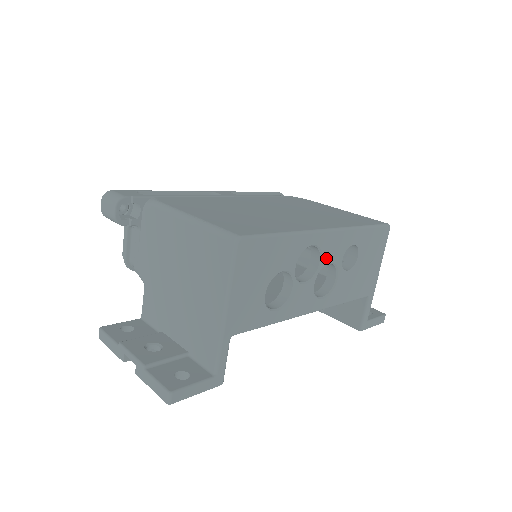
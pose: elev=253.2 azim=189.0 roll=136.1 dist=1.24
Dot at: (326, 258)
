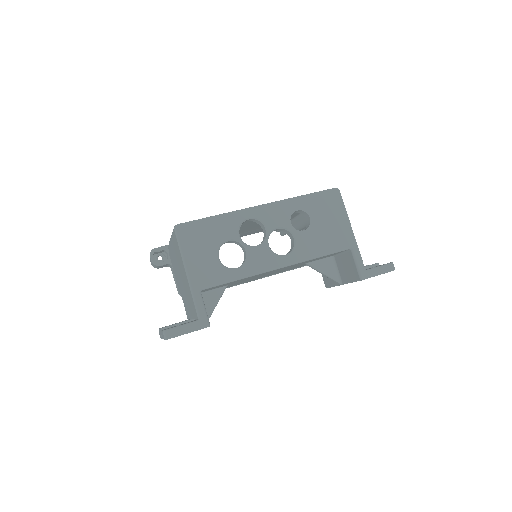
Dot at: (270, 225)
